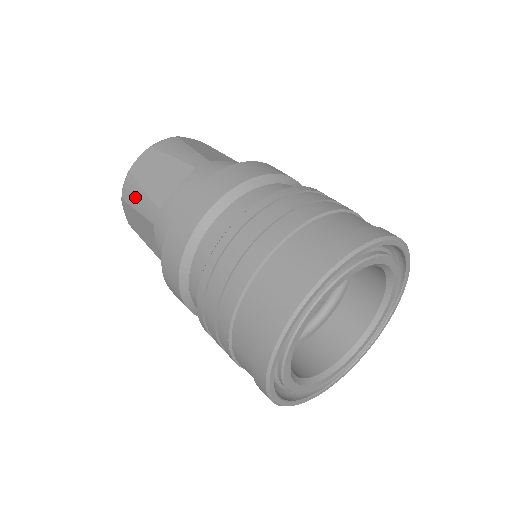
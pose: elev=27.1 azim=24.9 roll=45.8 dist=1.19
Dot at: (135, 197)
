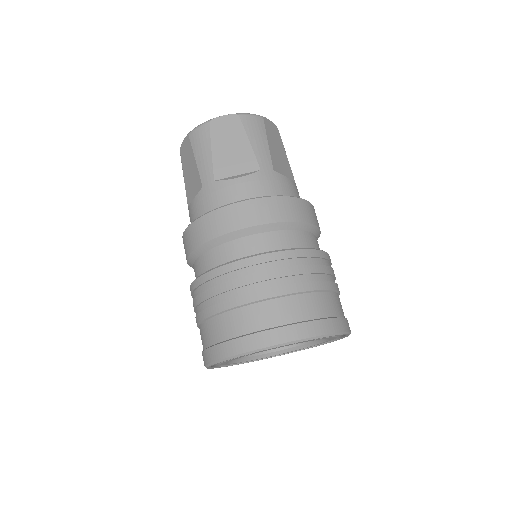
Dot at: occluded
